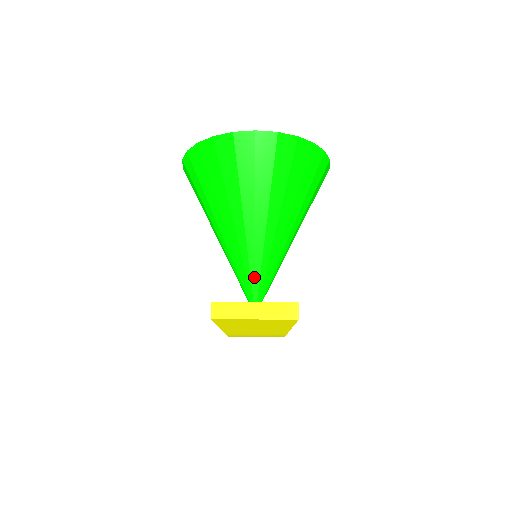
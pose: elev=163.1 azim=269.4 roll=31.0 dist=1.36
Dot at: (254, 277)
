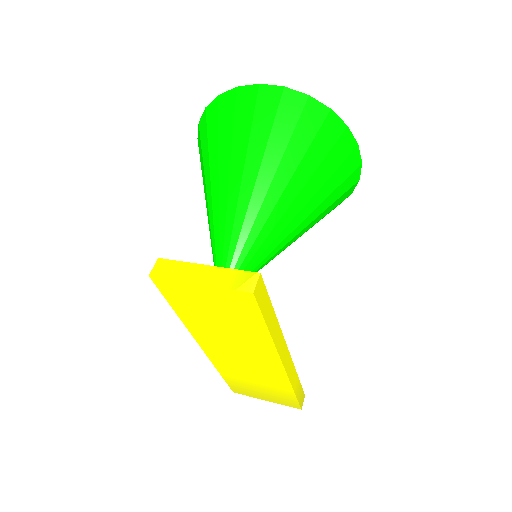
Dot at: (227, 252)
